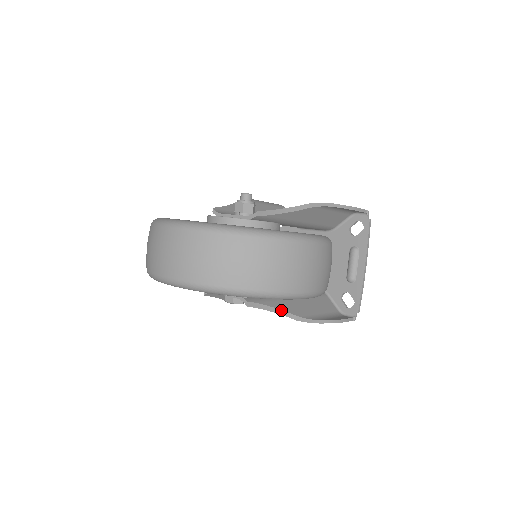
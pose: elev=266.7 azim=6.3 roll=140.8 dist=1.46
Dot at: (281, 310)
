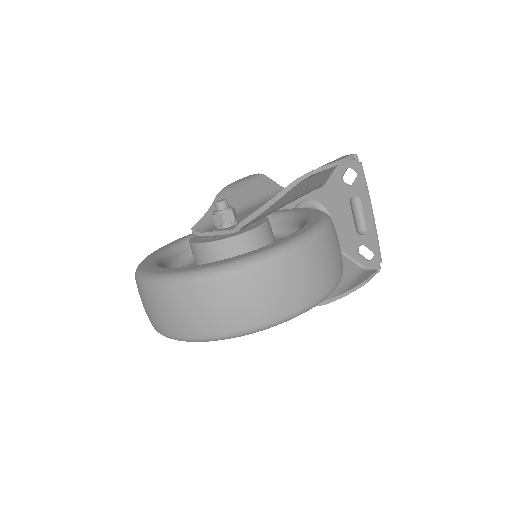
Dot at: occluded
